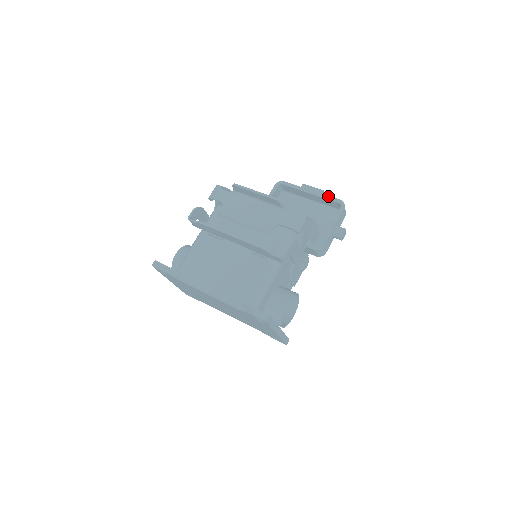
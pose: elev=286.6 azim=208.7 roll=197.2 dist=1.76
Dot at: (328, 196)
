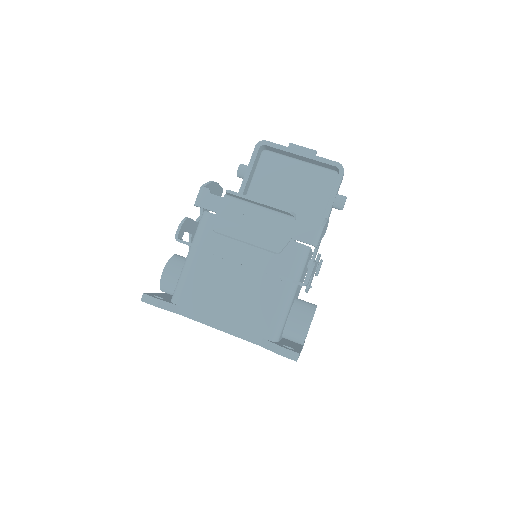
Dot at: (323, 158)
